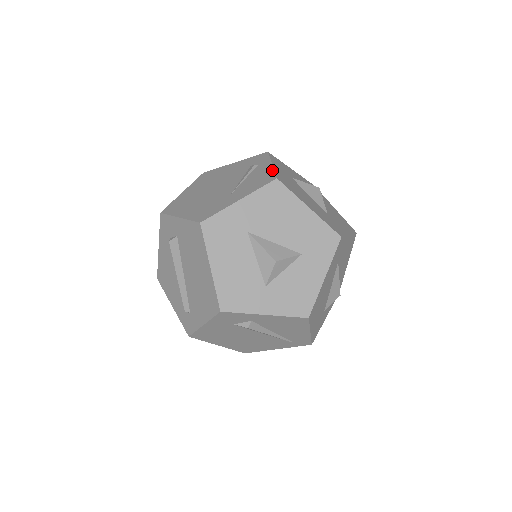
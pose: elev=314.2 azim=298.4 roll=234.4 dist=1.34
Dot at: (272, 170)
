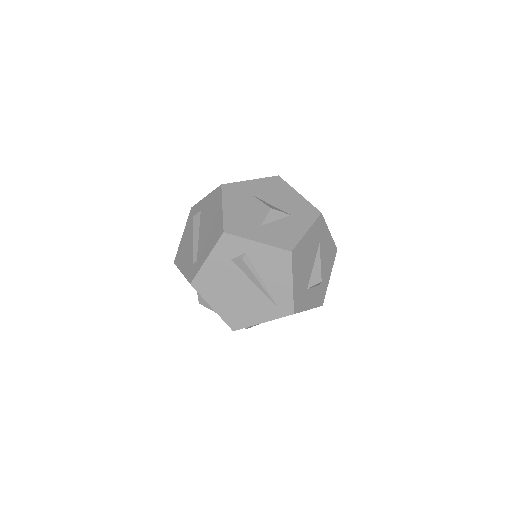
Dot at: occluded
